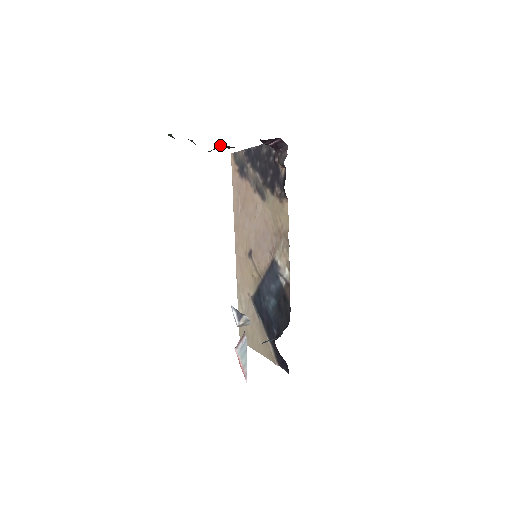
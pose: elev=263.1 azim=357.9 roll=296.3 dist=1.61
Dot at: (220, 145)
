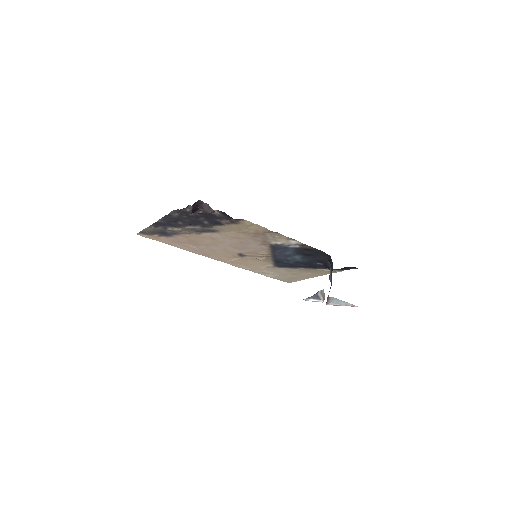
Dot at: occluded
